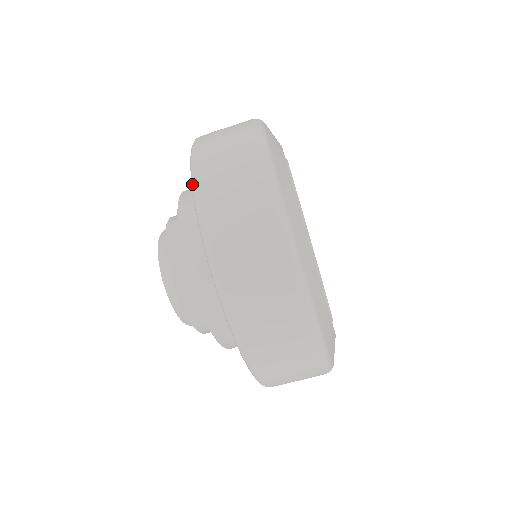
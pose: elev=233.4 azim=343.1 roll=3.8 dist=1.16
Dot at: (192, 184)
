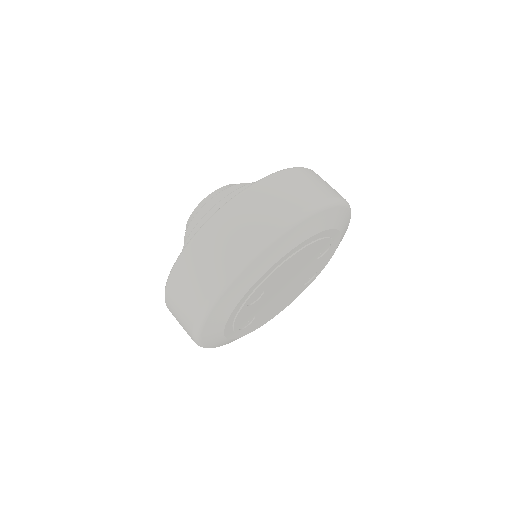
Dot at: (227, 202)
